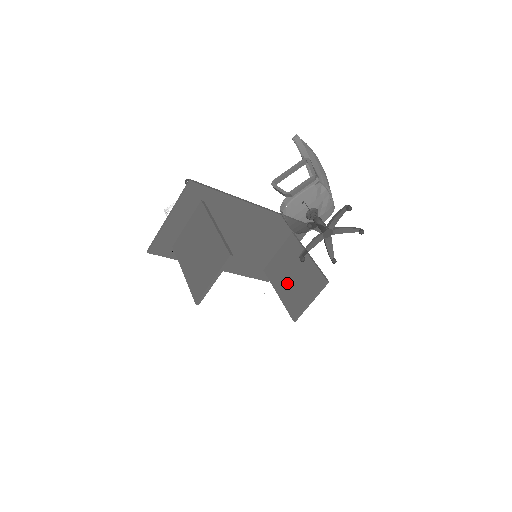
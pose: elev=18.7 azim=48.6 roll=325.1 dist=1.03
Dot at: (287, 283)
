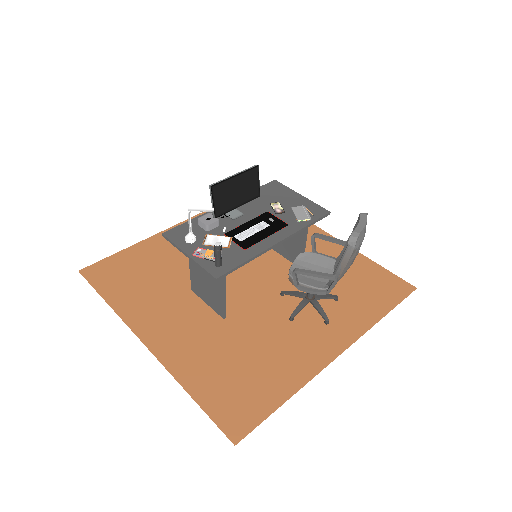
Dot at: occluded
